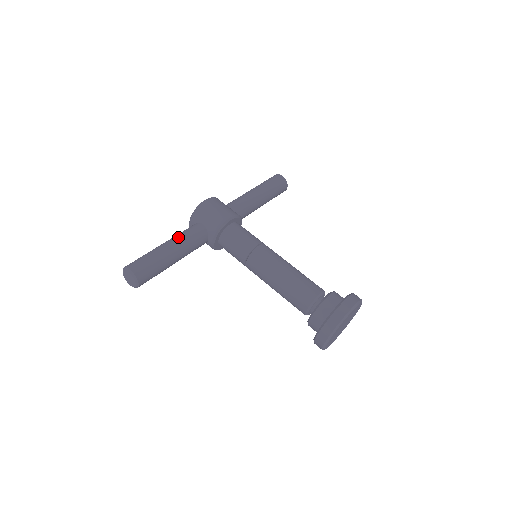
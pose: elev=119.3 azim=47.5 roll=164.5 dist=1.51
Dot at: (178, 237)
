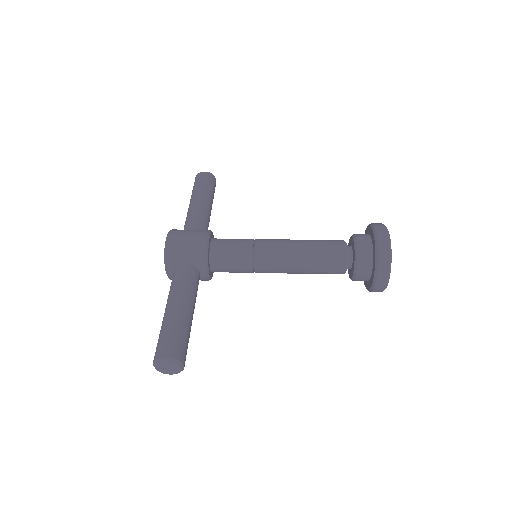
Dot at: (175, 291)
